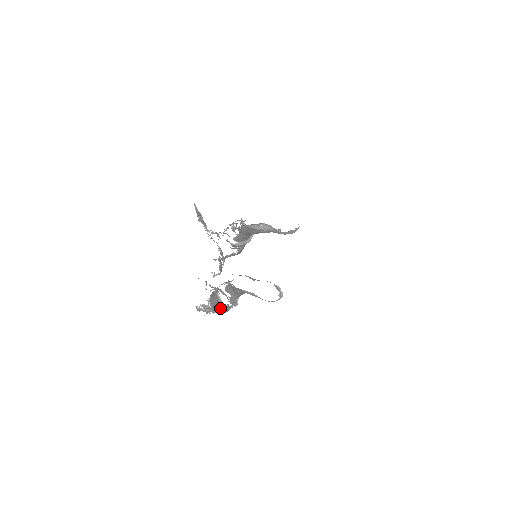
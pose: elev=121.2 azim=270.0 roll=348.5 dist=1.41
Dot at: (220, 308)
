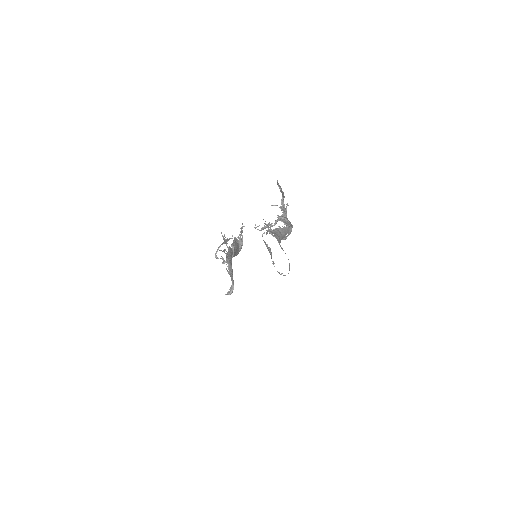
Dot at: occluded
